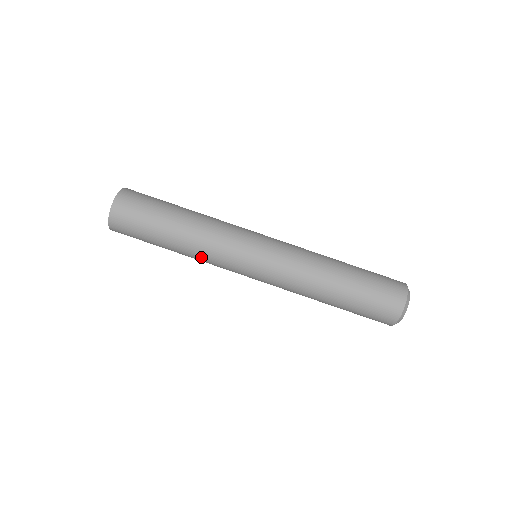
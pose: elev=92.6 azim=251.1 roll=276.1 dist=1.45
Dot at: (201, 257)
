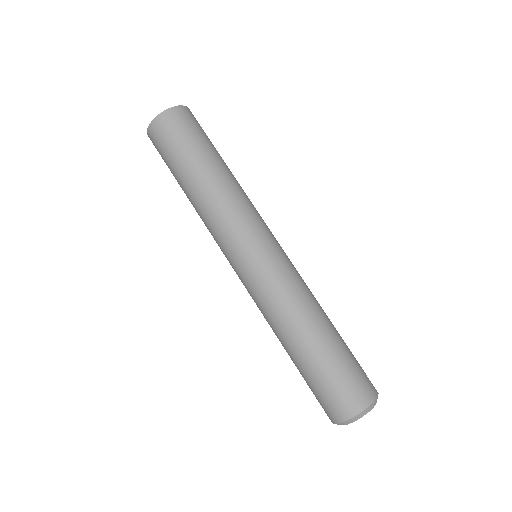
Dot at: (219, 204)
